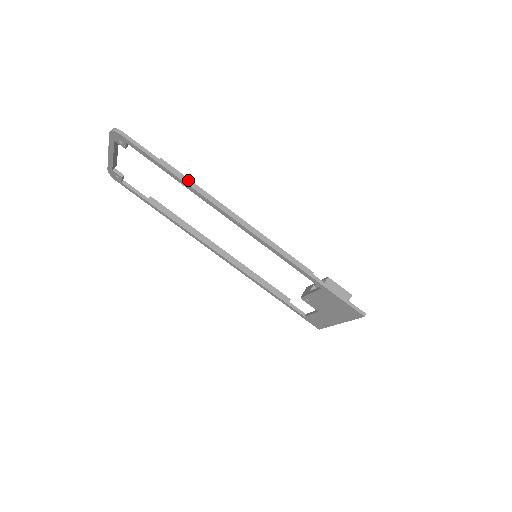
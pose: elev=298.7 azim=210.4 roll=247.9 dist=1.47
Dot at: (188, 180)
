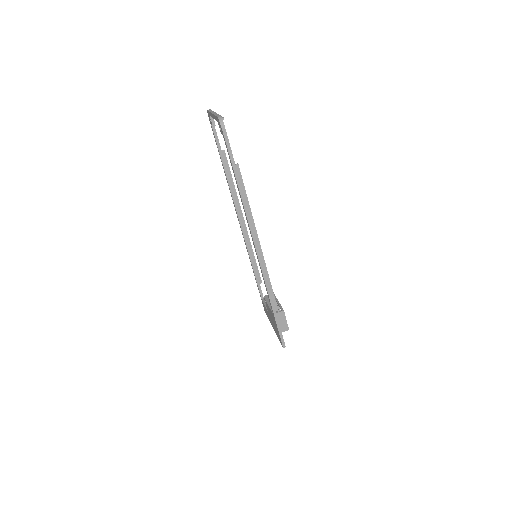
Dot at: (245, 192)
